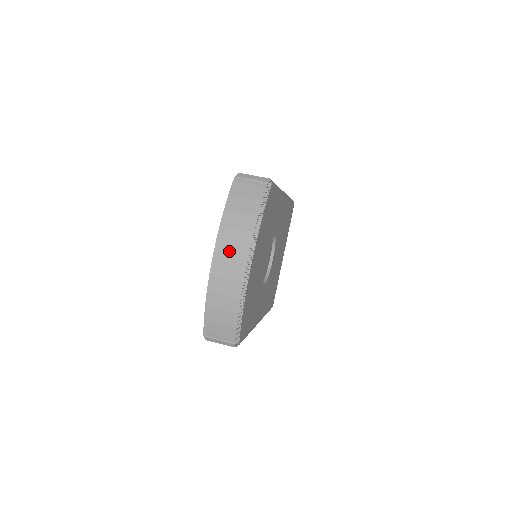
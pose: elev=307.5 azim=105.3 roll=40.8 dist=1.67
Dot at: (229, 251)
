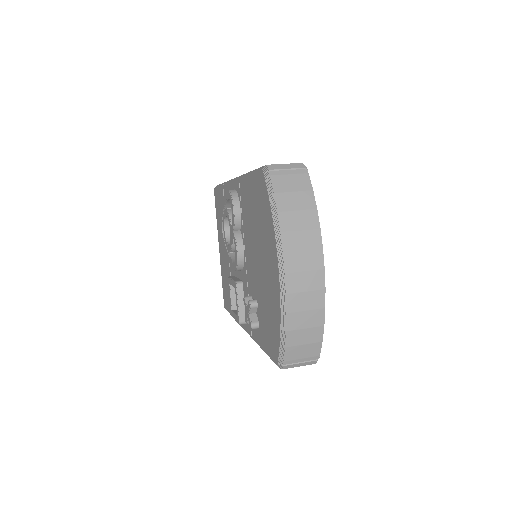
Dot at: (298, 259)
